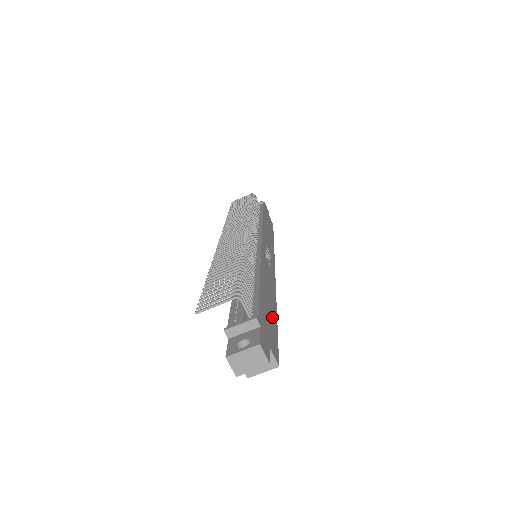
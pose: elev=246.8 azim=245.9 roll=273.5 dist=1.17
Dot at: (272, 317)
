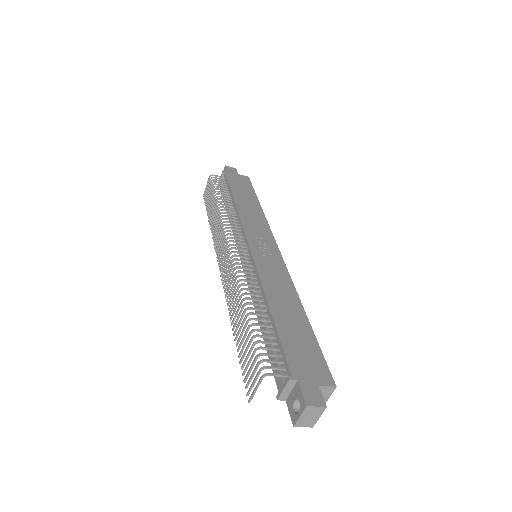
Dot at: (304, 334)
